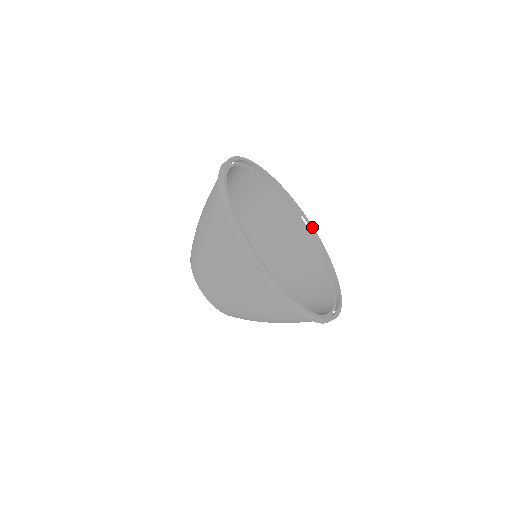
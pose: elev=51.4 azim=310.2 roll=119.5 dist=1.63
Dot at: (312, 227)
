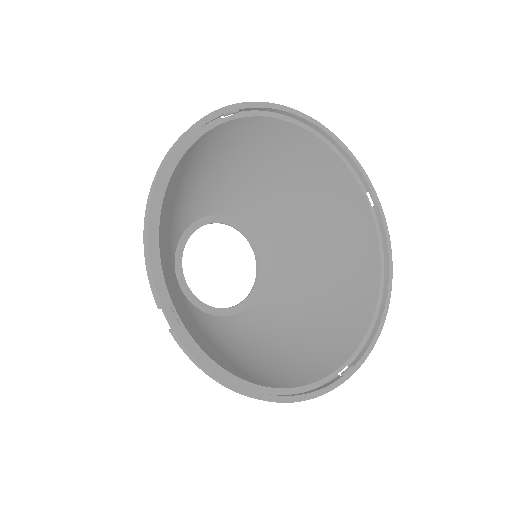
Dot at: (380, 212)
